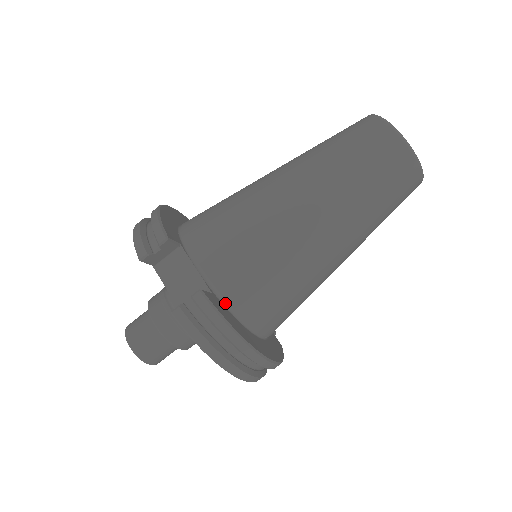
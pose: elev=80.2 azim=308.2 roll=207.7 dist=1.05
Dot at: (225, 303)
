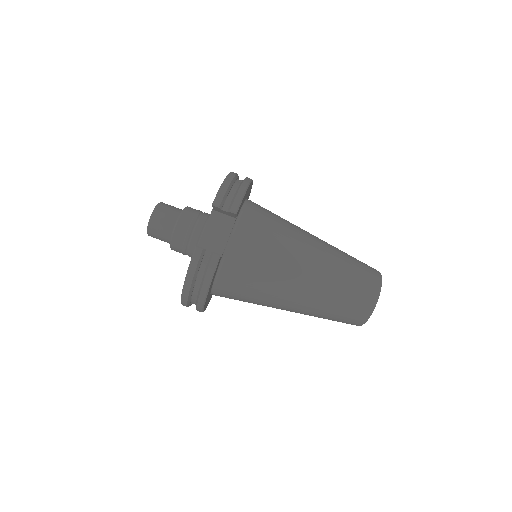
Dot at: (220, 267)
